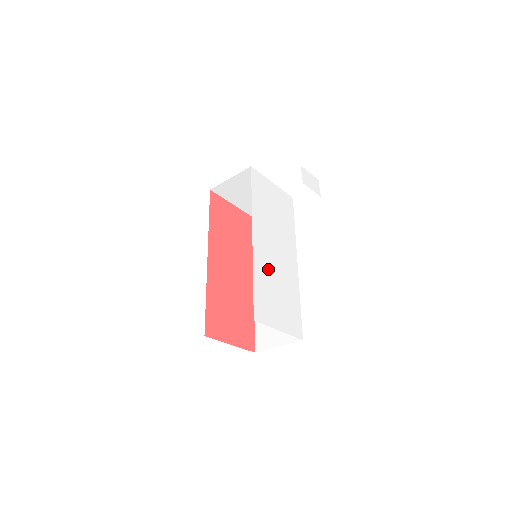
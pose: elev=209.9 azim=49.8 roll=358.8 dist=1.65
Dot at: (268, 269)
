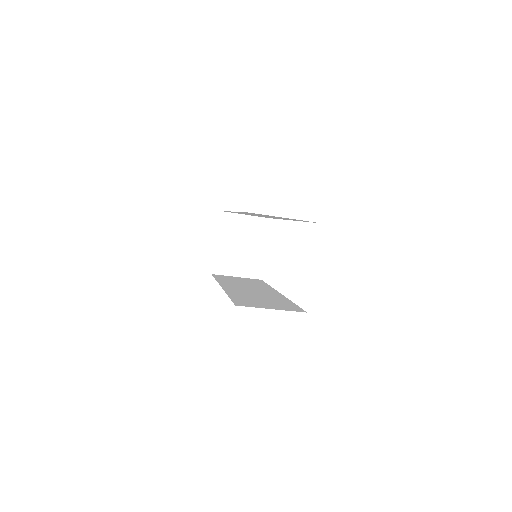
Dot at: occluded
